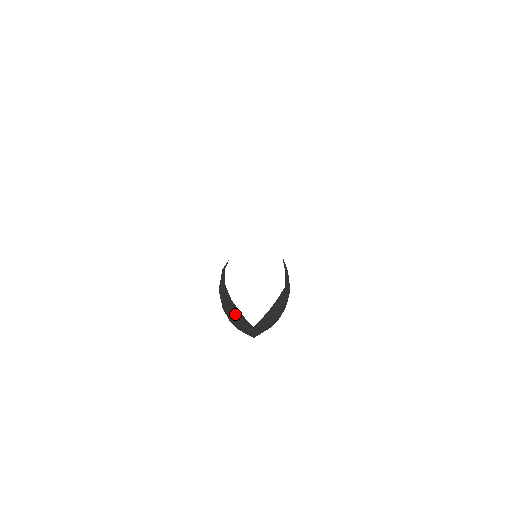
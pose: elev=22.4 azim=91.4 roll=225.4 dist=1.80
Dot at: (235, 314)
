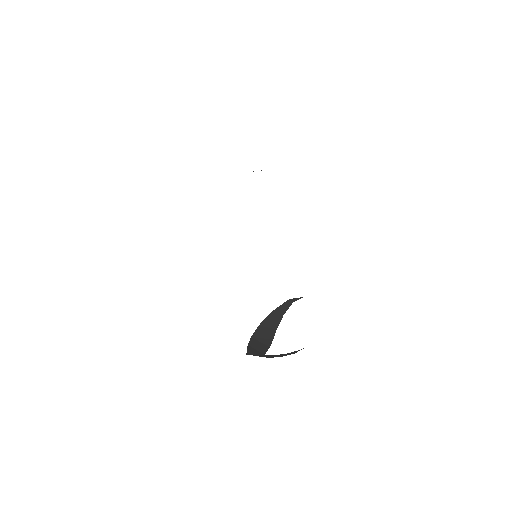
Dot at: (265, 338)
